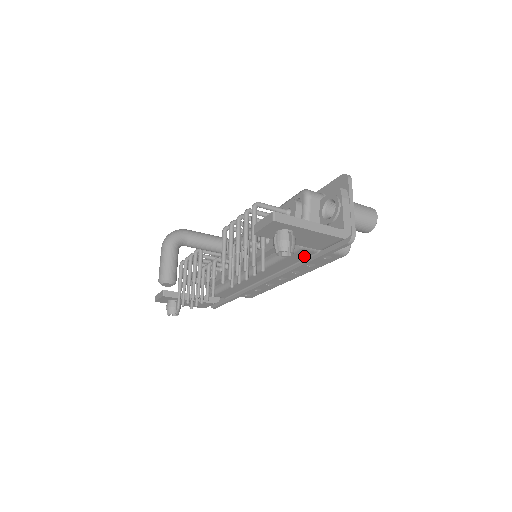
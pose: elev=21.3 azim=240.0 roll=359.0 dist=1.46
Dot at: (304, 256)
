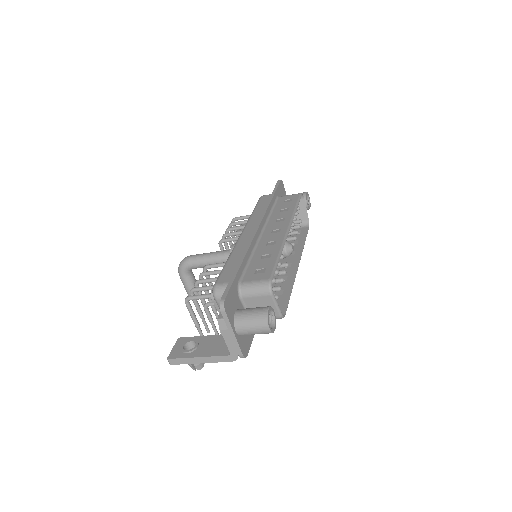
Dot at: occluded
